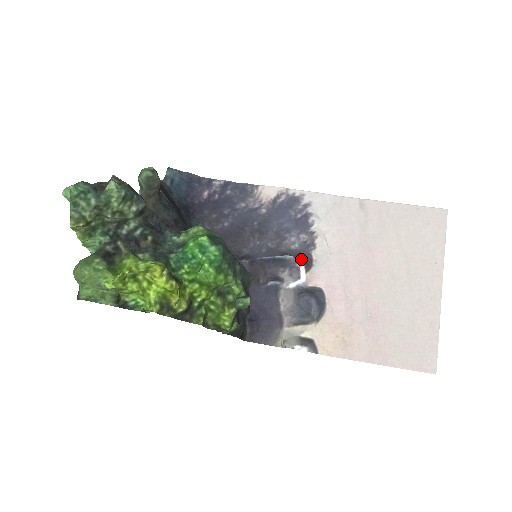
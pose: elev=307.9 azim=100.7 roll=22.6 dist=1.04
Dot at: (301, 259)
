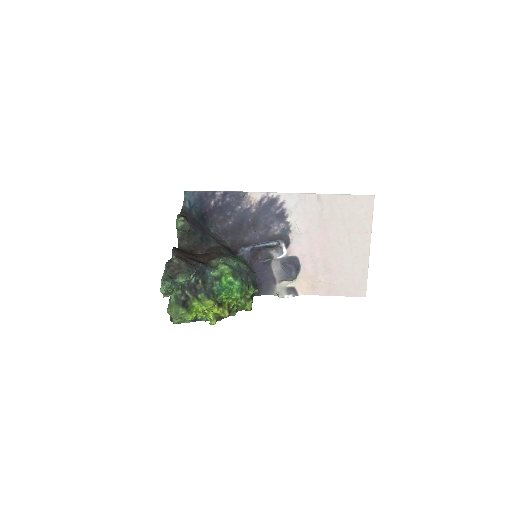
Dot at: (282, 241)
